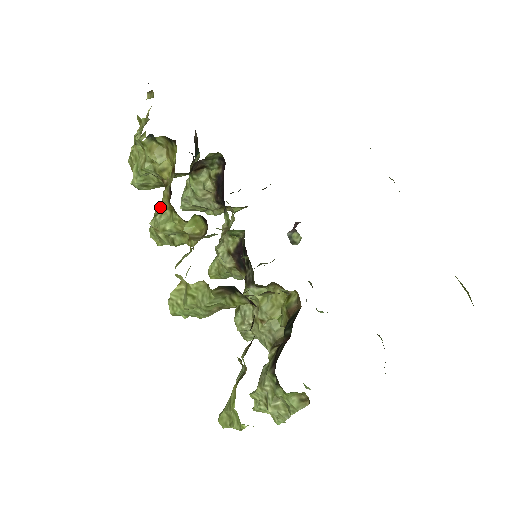
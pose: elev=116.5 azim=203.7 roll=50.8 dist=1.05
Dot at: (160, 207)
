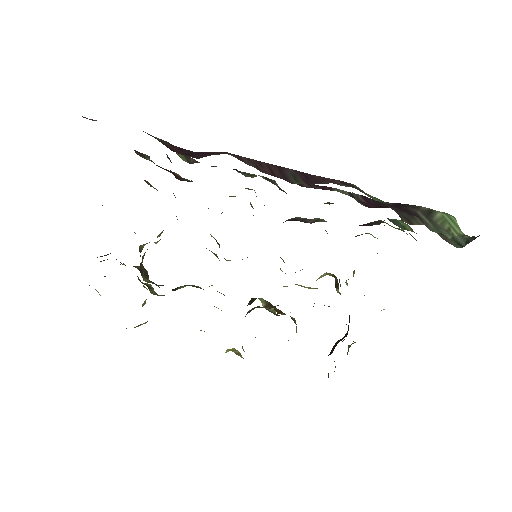
Dot at: occluded
